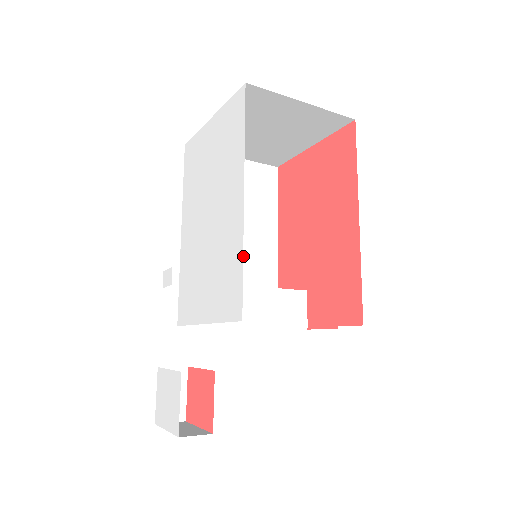
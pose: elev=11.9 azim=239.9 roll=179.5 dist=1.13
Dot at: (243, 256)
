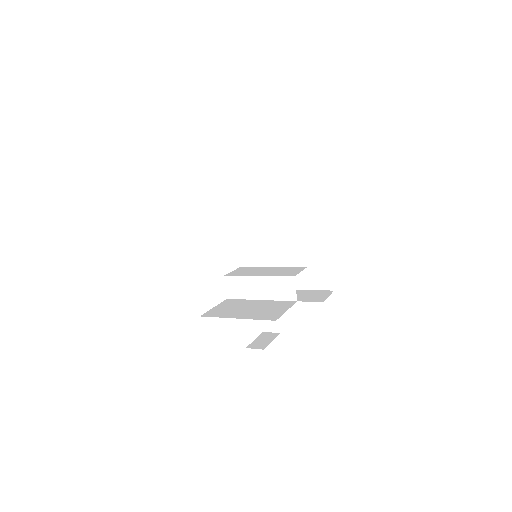
Dot at: (278, 242)
